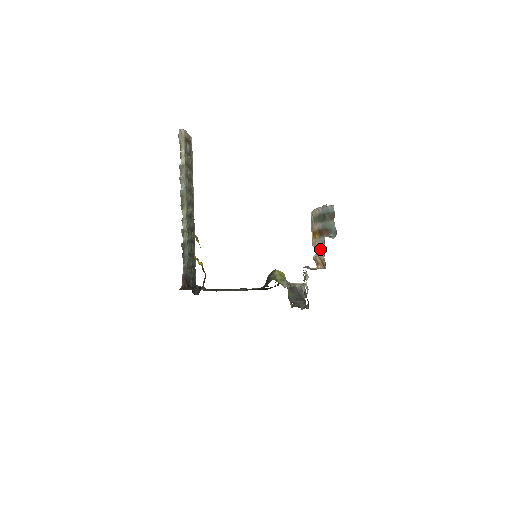
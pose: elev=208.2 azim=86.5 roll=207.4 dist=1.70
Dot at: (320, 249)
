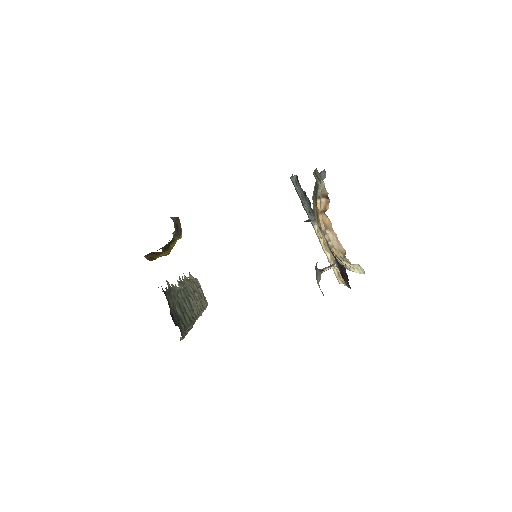
Dot at: occluded
